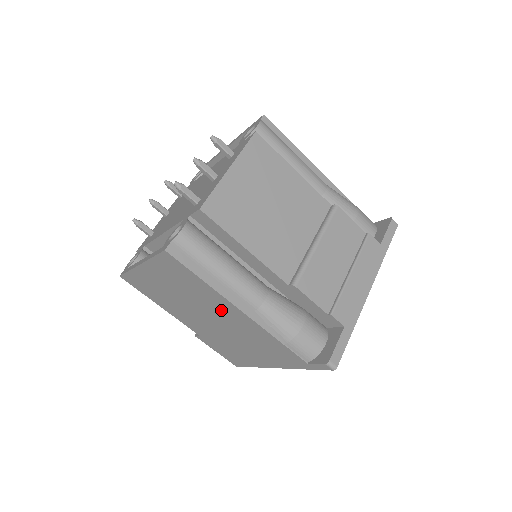
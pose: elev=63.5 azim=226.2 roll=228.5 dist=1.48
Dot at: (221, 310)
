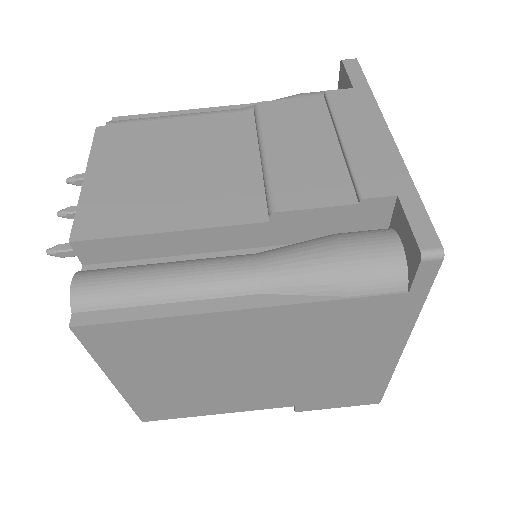
Dot at: (234, 339)
